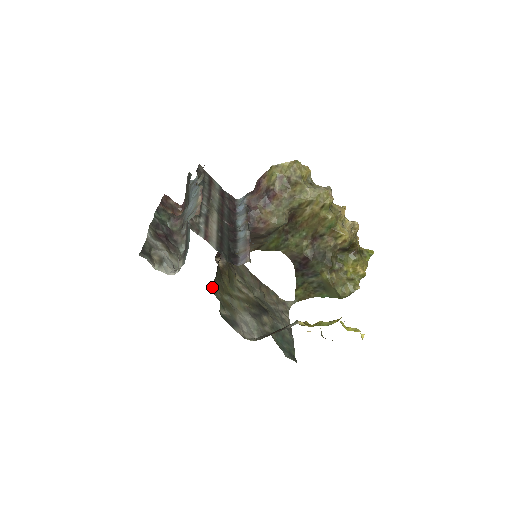
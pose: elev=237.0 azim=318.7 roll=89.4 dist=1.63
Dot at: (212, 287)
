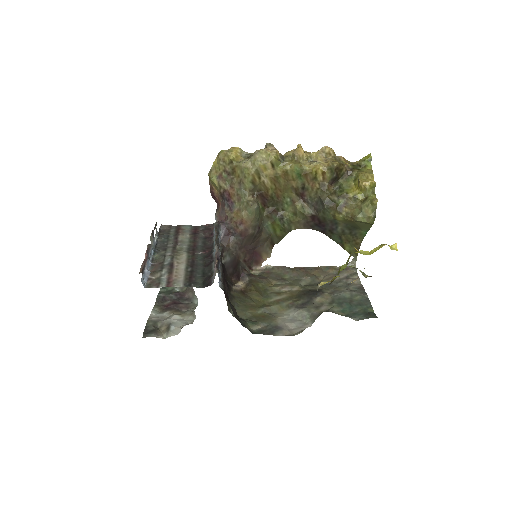
Dot at: occluded
